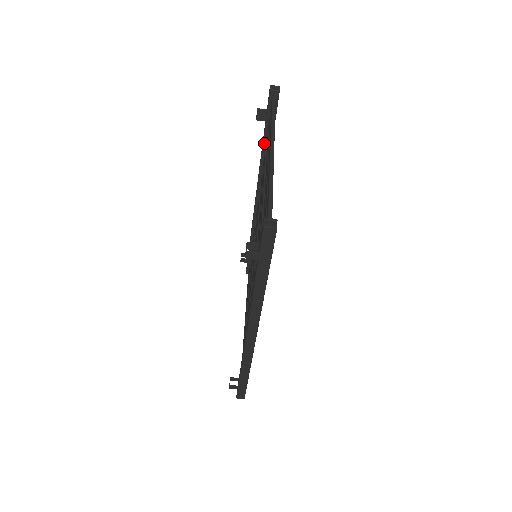
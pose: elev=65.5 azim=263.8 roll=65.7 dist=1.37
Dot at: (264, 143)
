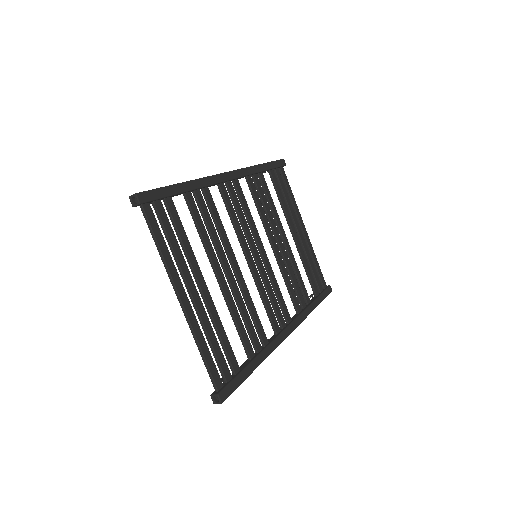
Dot at: occluded
